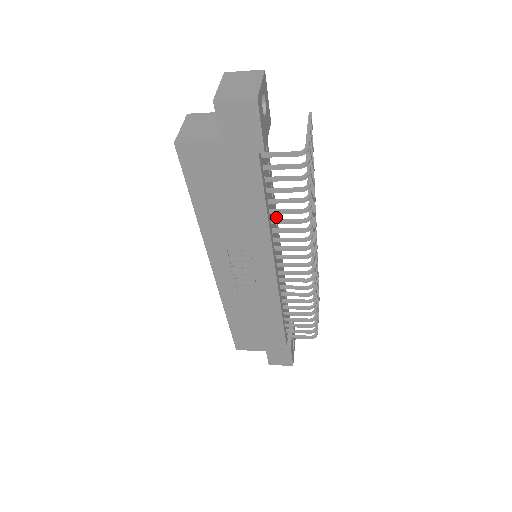
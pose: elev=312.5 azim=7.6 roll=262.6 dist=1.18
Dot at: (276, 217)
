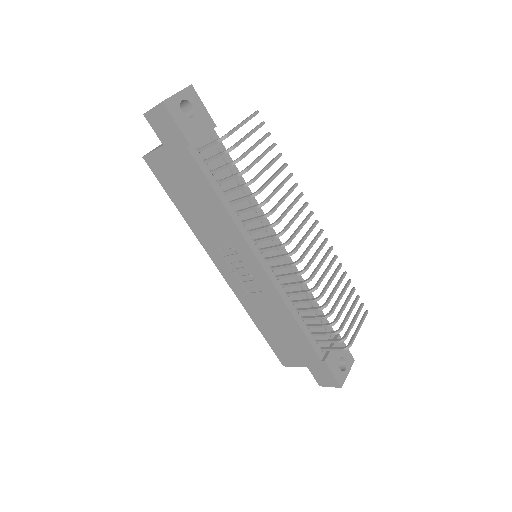
Dot at: occluded
